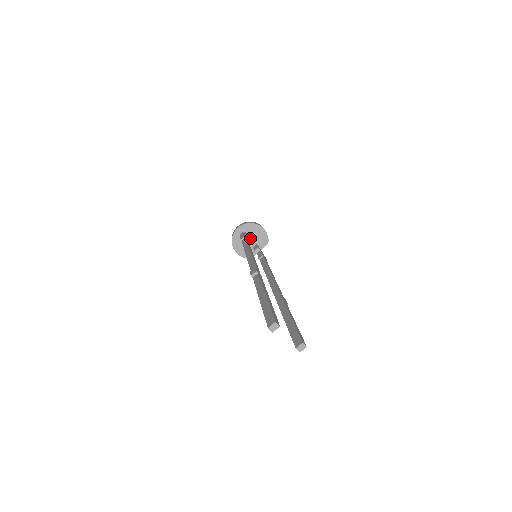
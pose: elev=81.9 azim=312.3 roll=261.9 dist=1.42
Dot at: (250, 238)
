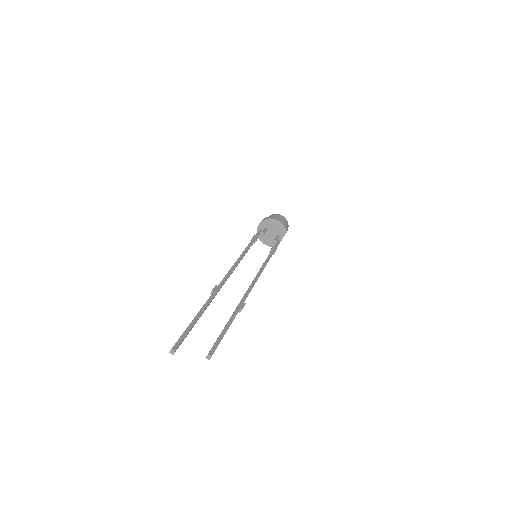
Dot at: (271, 231)
